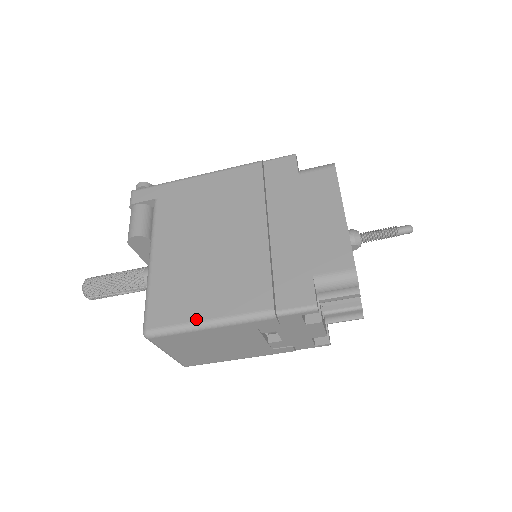
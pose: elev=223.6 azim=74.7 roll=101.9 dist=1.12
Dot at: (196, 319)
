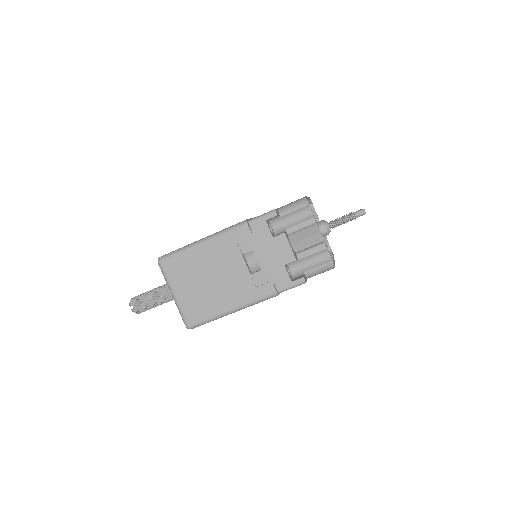
Dot at: (195, 242)
